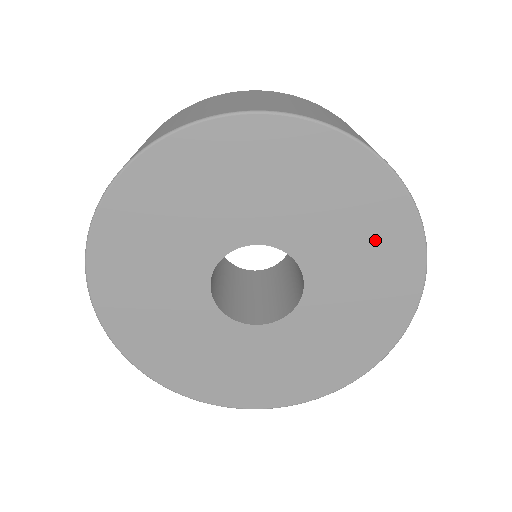
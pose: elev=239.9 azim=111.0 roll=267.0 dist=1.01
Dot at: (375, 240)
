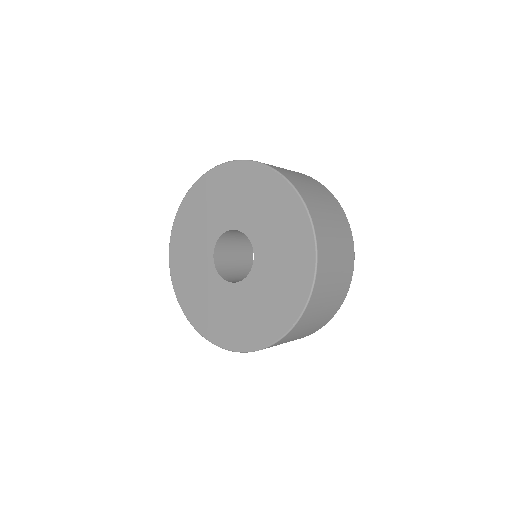
Dot at: (291, 262)
